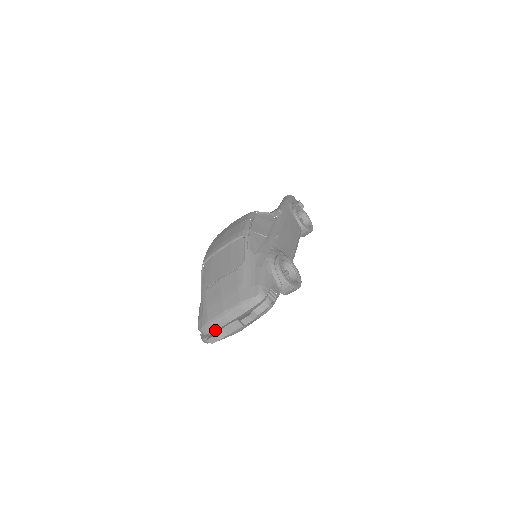
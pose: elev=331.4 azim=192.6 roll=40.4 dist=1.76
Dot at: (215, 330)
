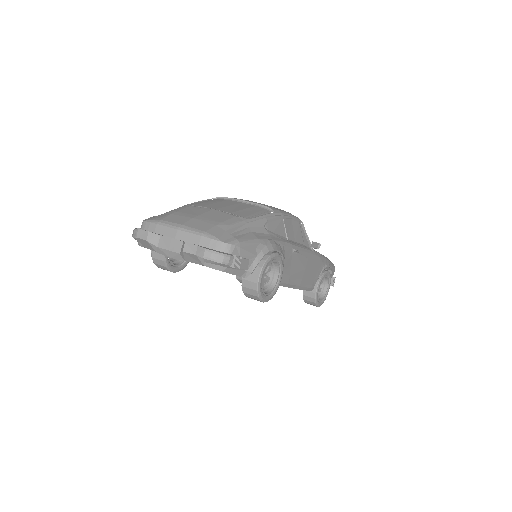
Dot at: (155, 232)
